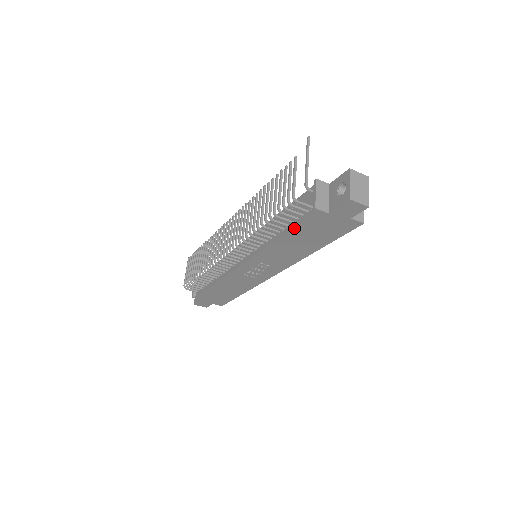
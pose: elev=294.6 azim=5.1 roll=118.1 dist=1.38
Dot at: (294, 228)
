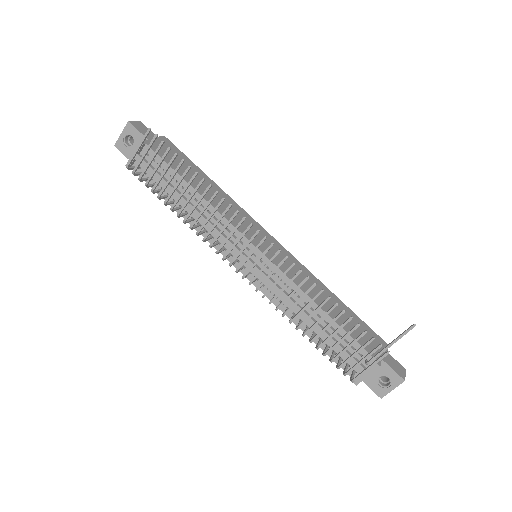
Dot at: occluded
